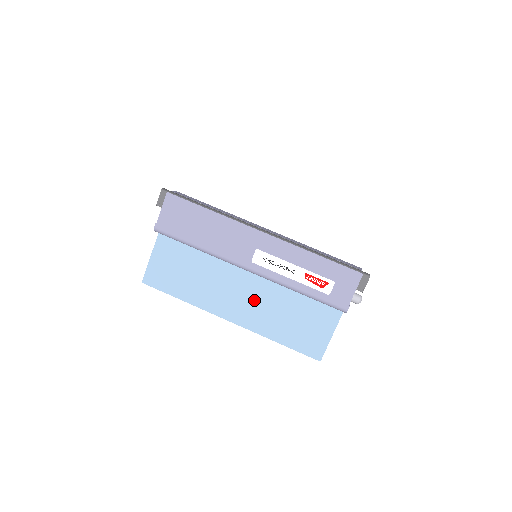
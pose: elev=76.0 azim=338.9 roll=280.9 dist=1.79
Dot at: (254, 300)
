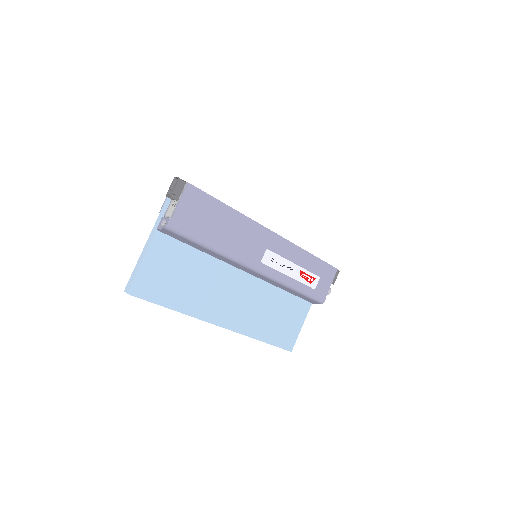
Dot at: (247, 301)
